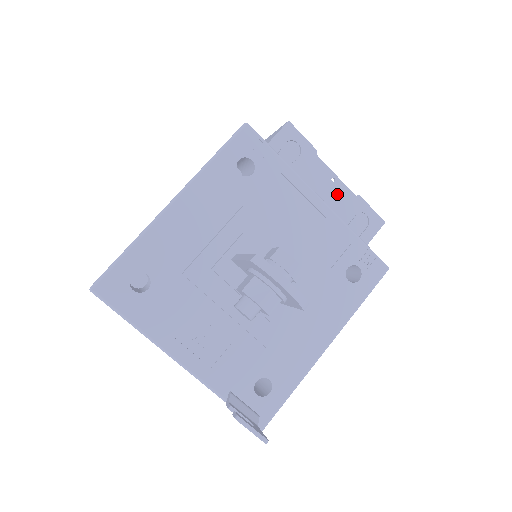
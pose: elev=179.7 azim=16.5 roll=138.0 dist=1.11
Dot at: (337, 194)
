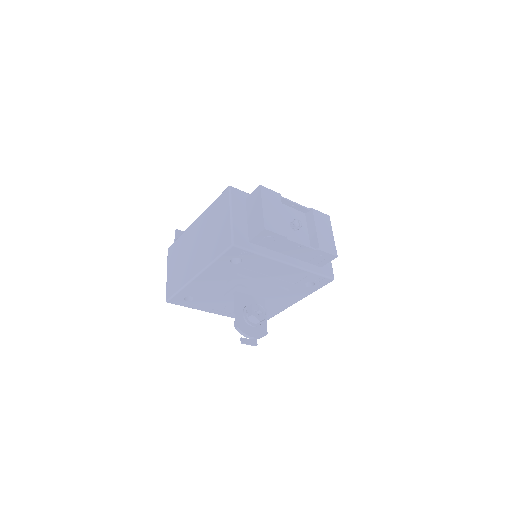
Dot at: (302, 251)
